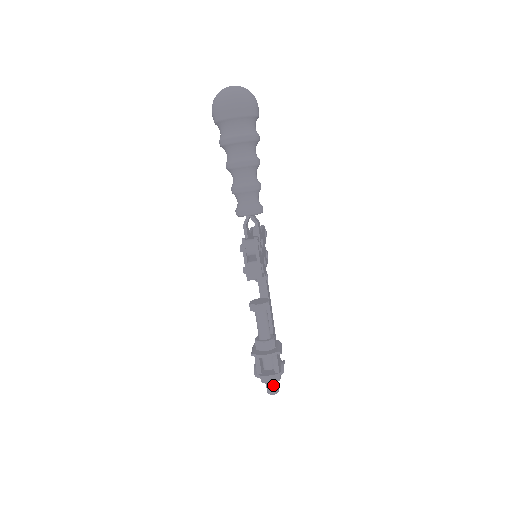
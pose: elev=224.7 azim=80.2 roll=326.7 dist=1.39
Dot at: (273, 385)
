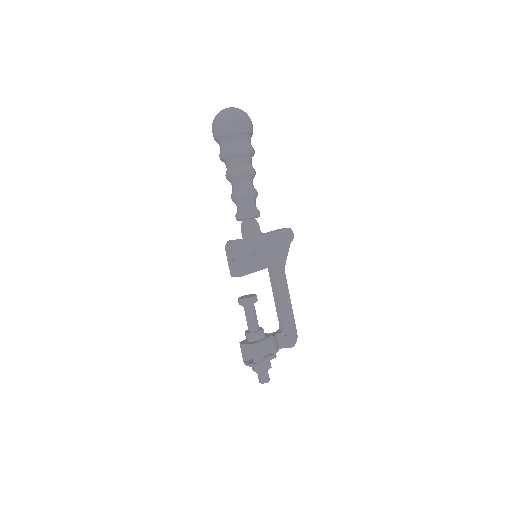
Dot at: (260, 374)
